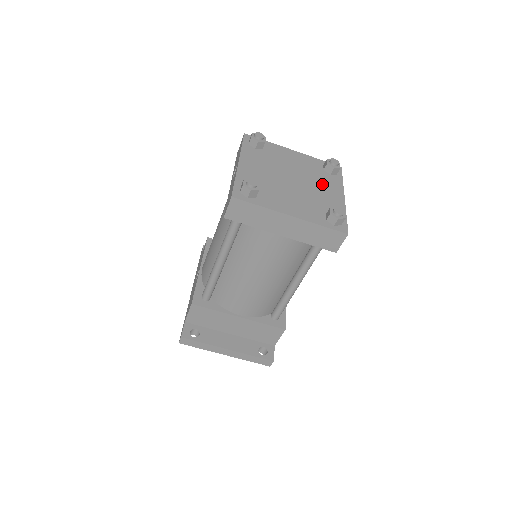
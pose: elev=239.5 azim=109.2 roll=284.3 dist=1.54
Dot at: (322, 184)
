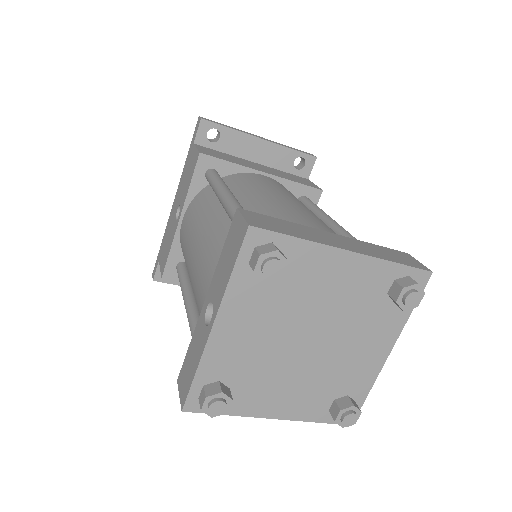
Dot at: (363, 334)
